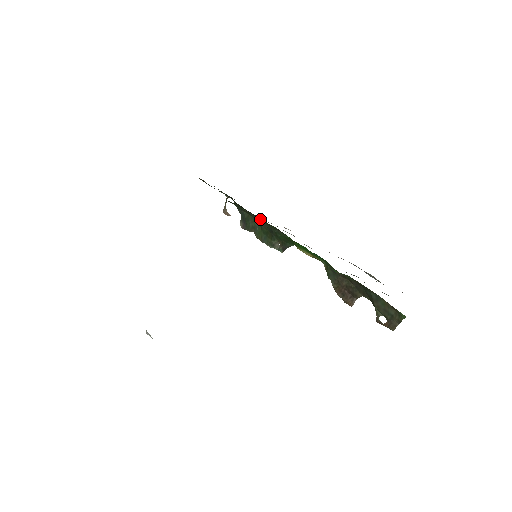
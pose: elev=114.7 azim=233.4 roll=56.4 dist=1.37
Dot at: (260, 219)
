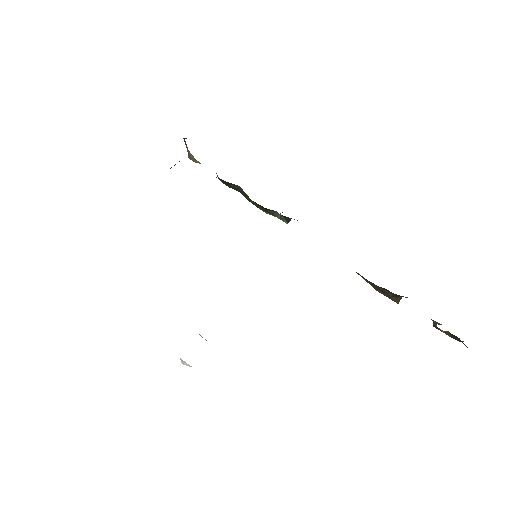
Dot at: occluded
